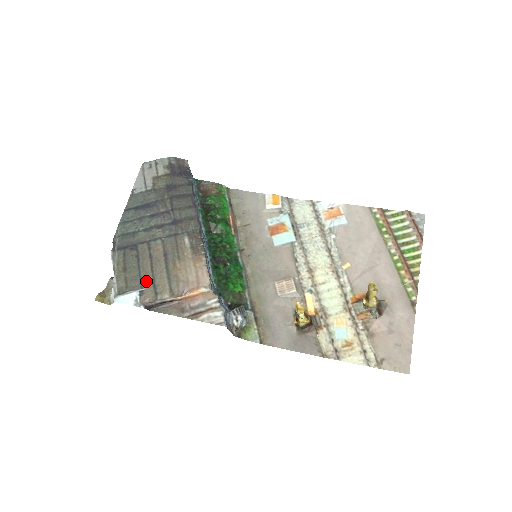
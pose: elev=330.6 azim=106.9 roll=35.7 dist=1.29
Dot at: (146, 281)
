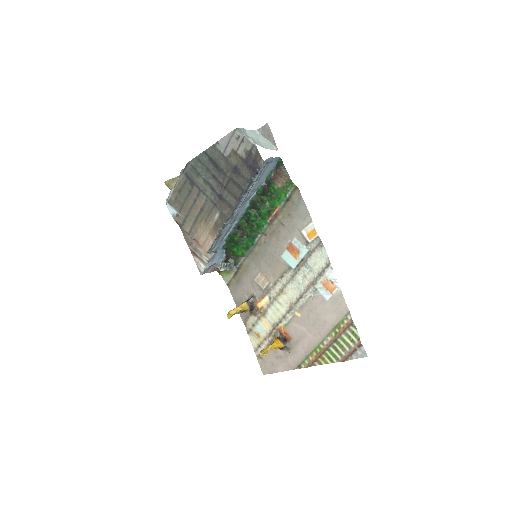
Dot at: (184, 212)
